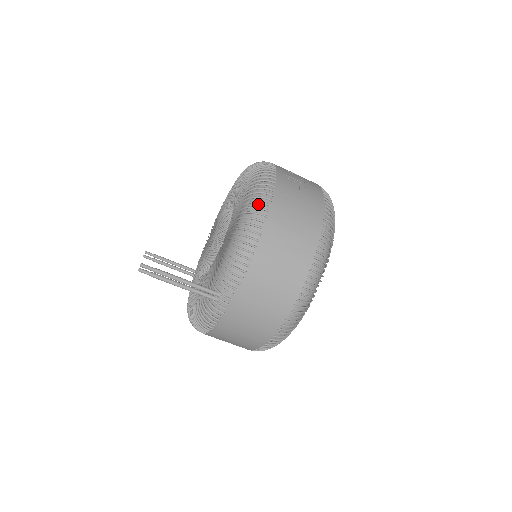
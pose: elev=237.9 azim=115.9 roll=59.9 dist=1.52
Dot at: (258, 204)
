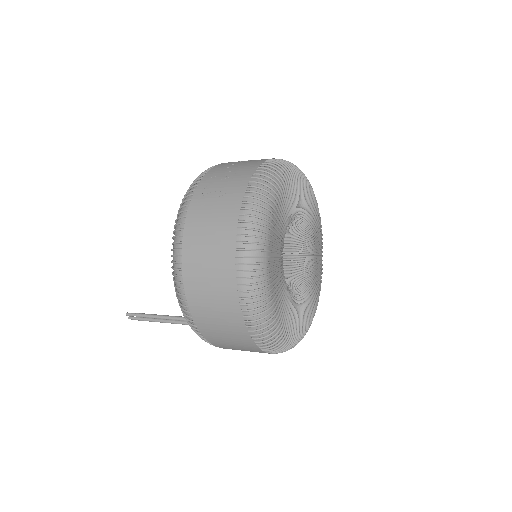
Dot at: (178, 226)
